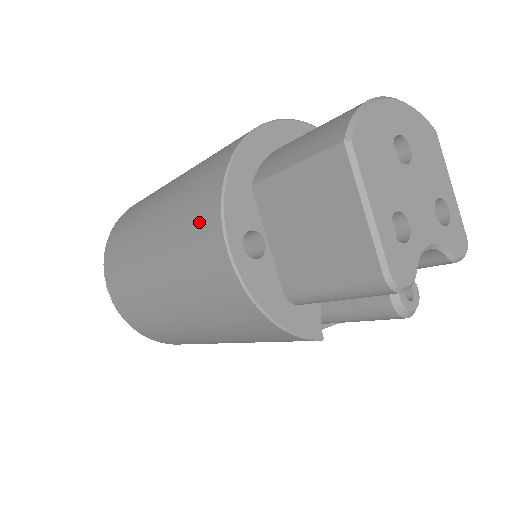
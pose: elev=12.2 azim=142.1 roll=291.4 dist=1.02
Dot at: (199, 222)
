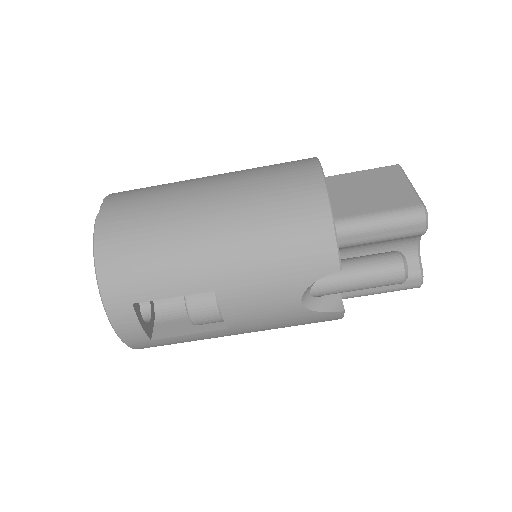
Dot at: (290, 163)
